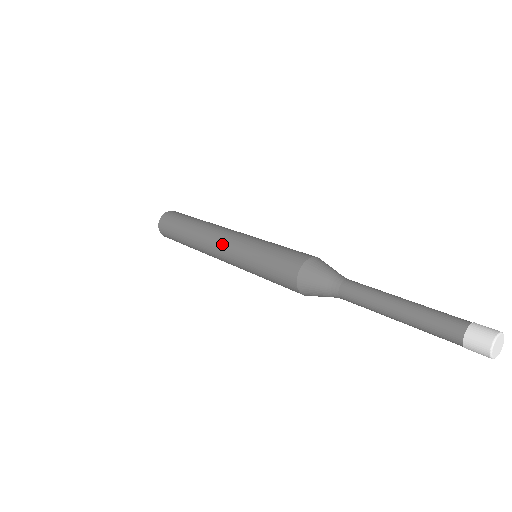
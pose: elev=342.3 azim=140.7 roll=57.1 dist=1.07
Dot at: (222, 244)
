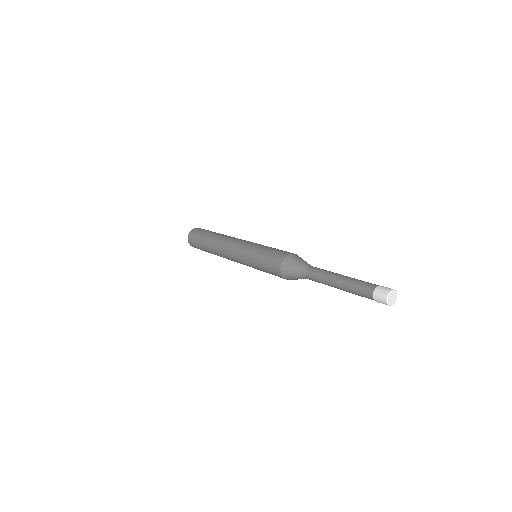
Dot at: (234, 260)
